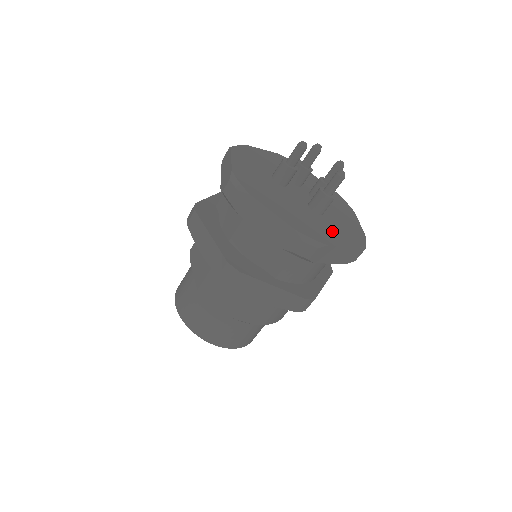
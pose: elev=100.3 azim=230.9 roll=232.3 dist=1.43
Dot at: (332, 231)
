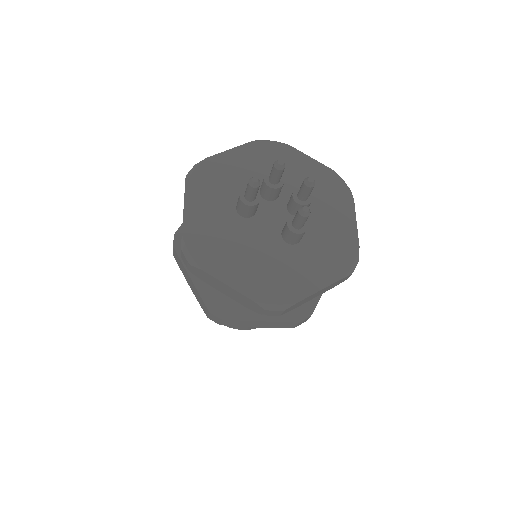
Dot at: (308, 269)
